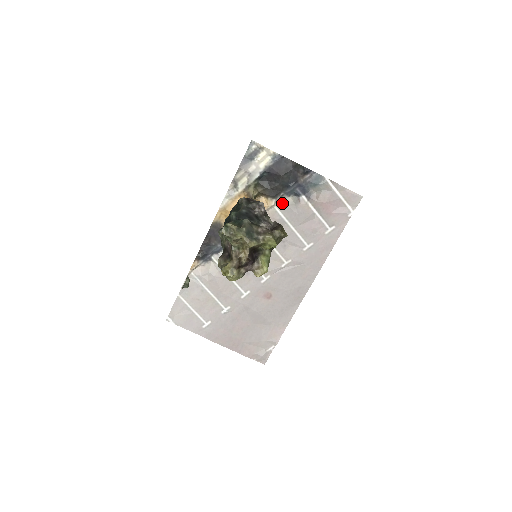
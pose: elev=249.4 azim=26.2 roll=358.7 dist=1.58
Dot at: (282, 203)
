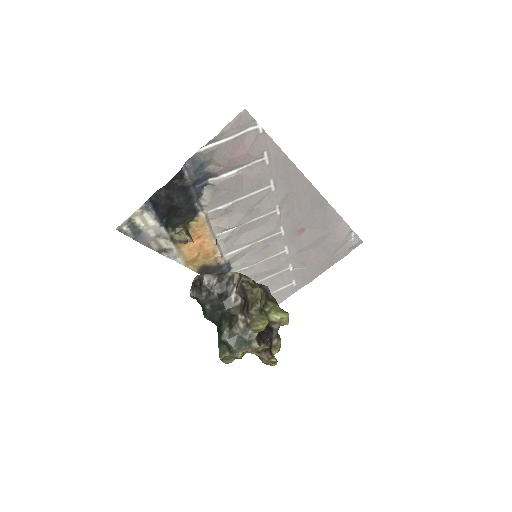
Dot at: (207, 205)
